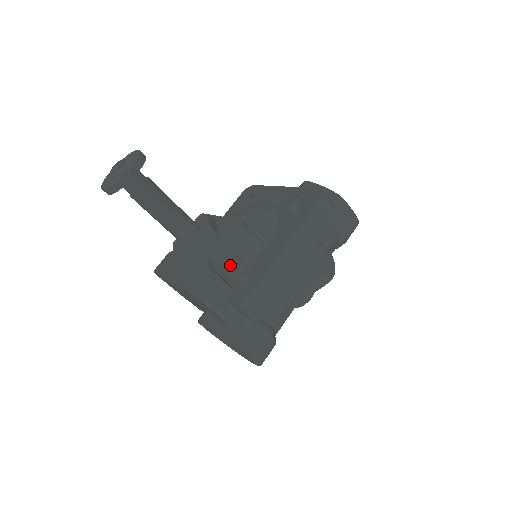
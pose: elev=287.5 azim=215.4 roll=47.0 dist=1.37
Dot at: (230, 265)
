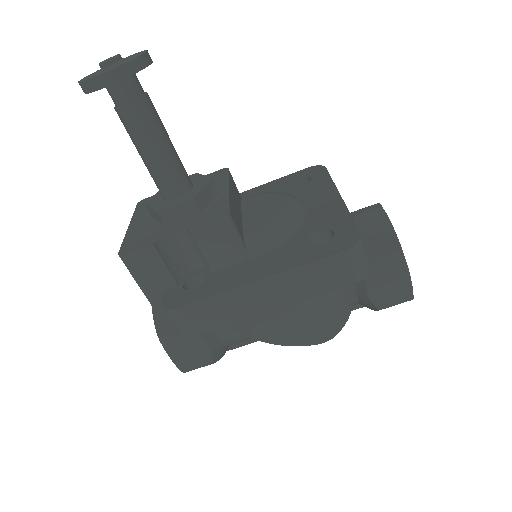
Dot at: (193, 254)
